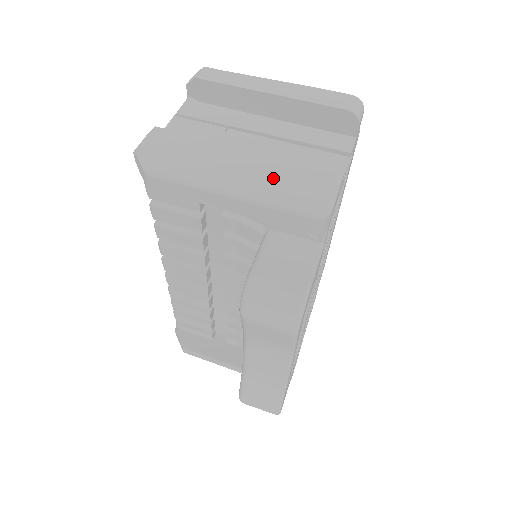
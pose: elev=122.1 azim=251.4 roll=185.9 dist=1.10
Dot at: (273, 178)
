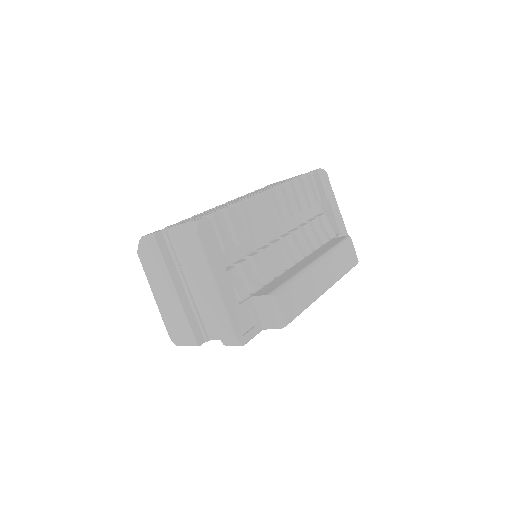
Dot at: (172, 315)
